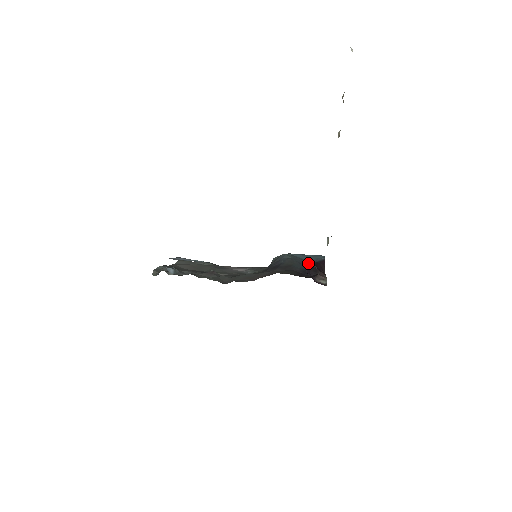
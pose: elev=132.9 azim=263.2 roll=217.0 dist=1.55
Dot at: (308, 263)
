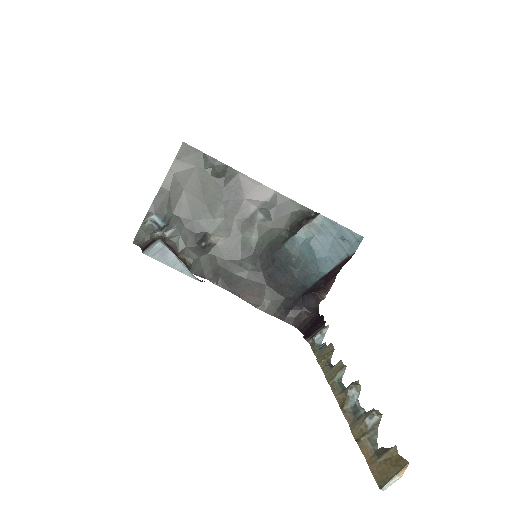
Dot at: (315, 279)
